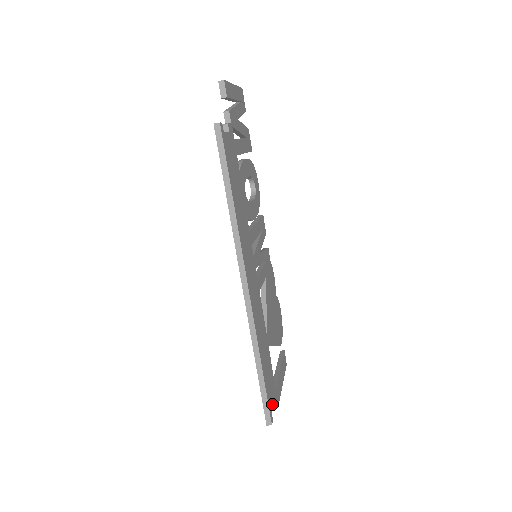
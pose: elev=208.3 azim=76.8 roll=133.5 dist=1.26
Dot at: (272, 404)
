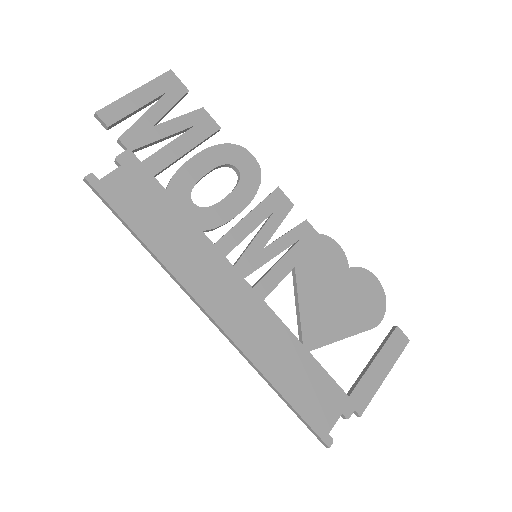
Dot at: (331, 421)
